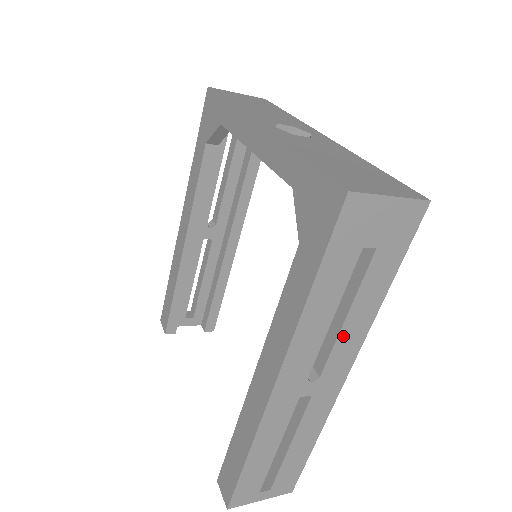
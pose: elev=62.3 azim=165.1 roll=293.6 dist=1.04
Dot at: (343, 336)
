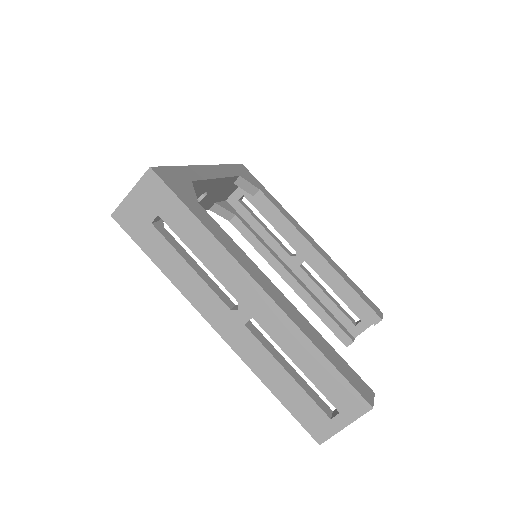
Dot at: (213, 268)
